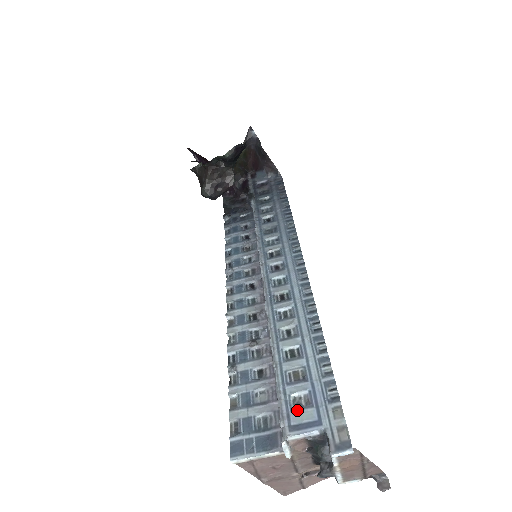
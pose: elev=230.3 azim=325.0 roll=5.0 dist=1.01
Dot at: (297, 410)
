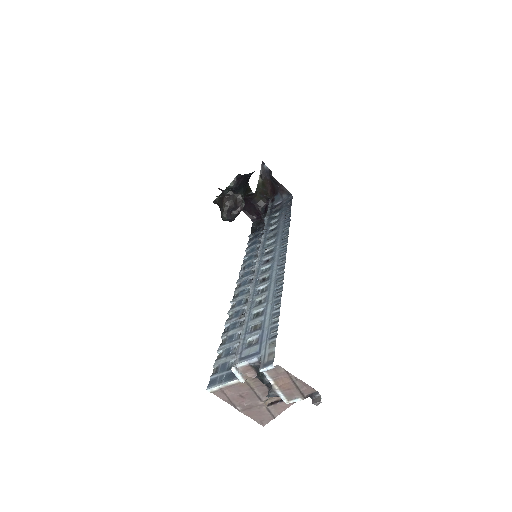
Dot at: (248, 348)
